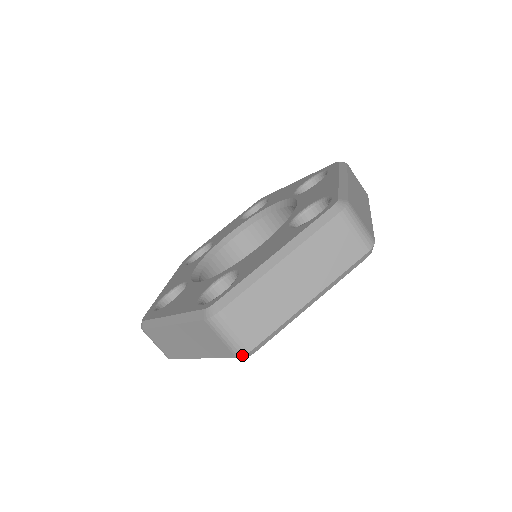
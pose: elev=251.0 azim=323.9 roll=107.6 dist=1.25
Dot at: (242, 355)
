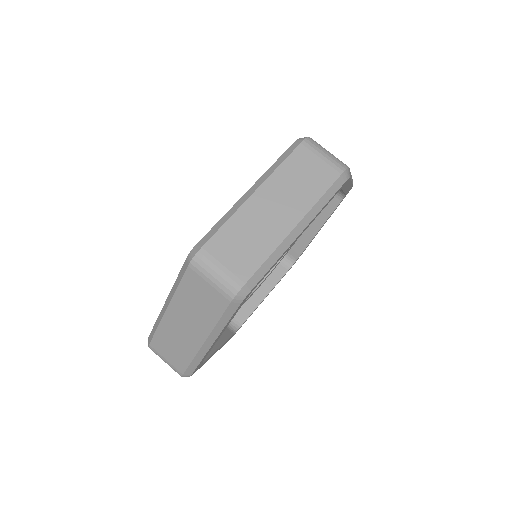
Dot at: (235, 294)
